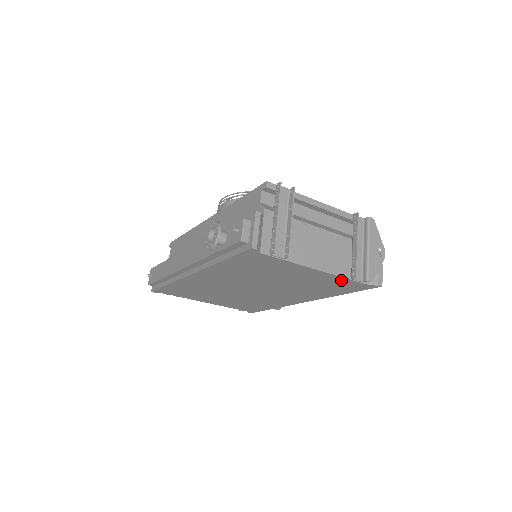
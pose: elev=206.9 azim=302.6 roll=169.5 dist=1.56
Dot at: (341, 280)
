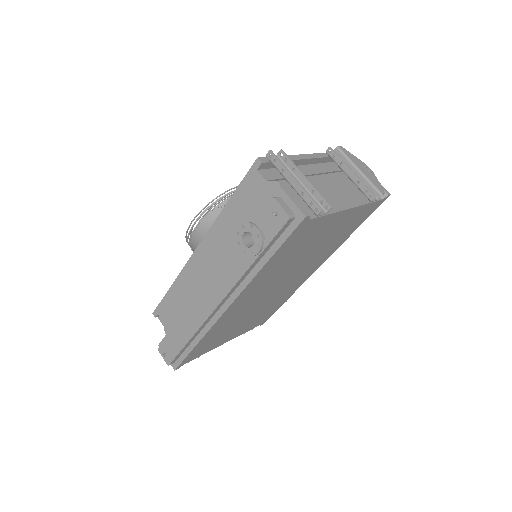
Dot at: (362, 210)
